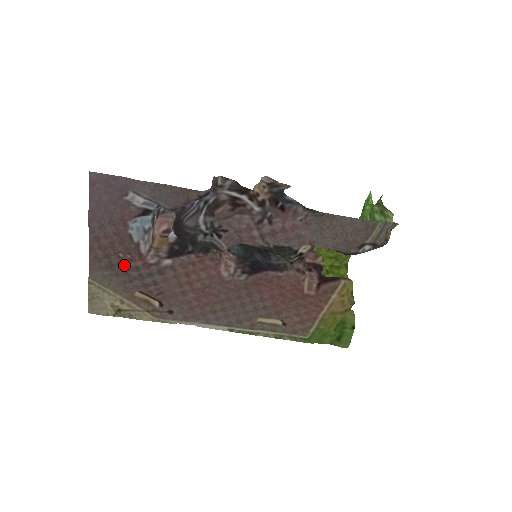
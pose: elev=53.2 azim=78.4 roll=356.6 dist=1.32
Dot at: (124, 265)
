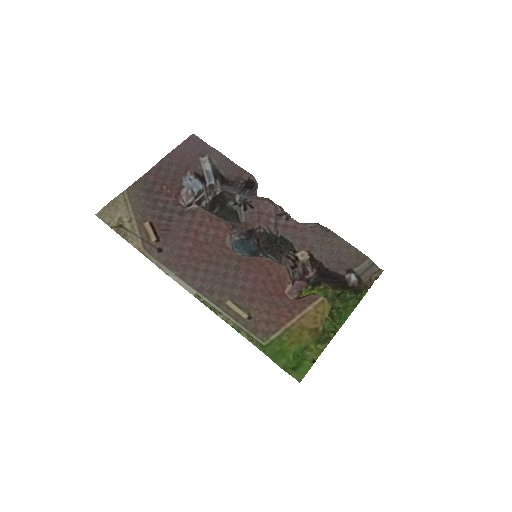
Dot at: (159, 196)
